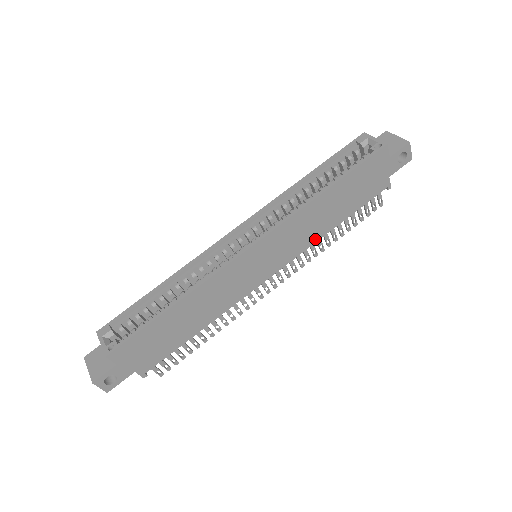
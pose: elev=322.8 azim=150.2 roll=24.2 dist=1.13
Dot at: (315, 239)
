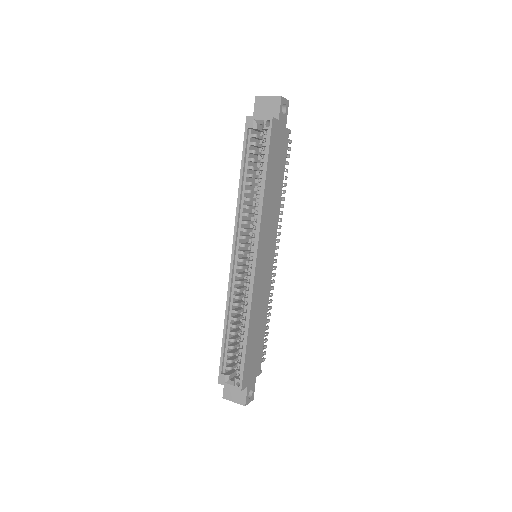
Dot at: (278, 211)
